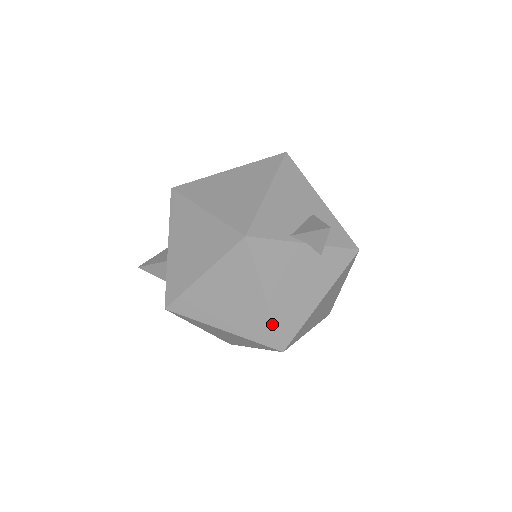
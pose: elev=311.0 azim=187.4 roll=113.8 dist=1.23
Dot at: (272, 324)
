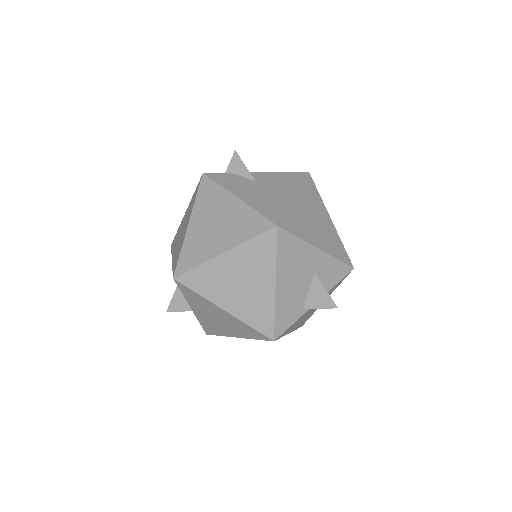
Dot at: (294, 330)
